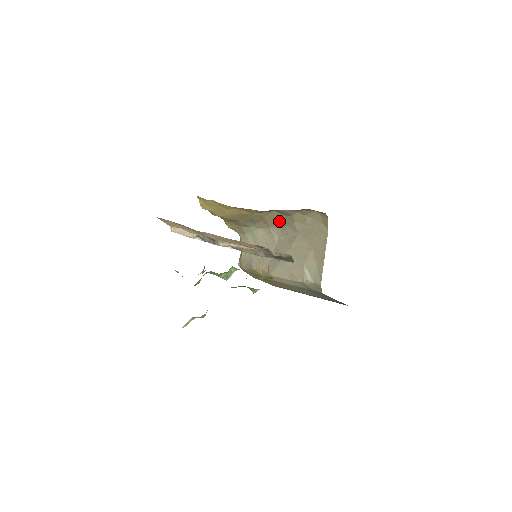
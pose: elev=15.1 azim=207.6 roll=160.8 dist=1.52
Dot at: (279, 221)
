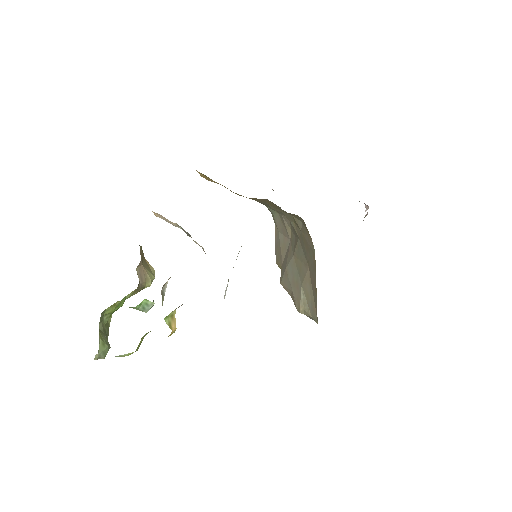
Dot at: occluded
